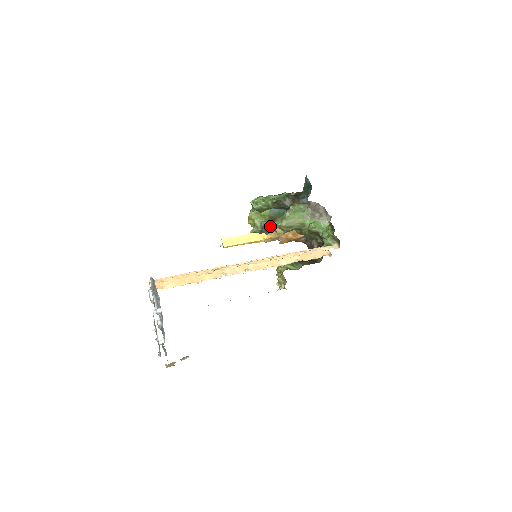
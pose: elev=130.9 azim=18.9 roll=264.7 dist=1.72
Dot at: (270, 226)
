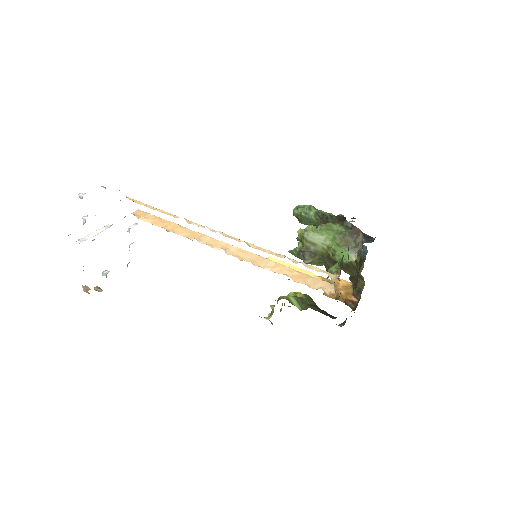
Dot at: (312, 254)
